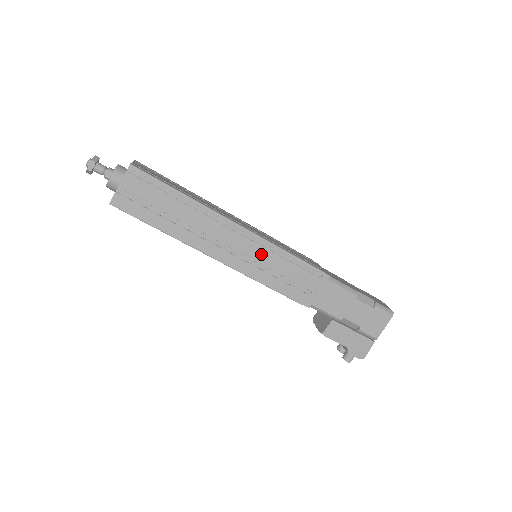
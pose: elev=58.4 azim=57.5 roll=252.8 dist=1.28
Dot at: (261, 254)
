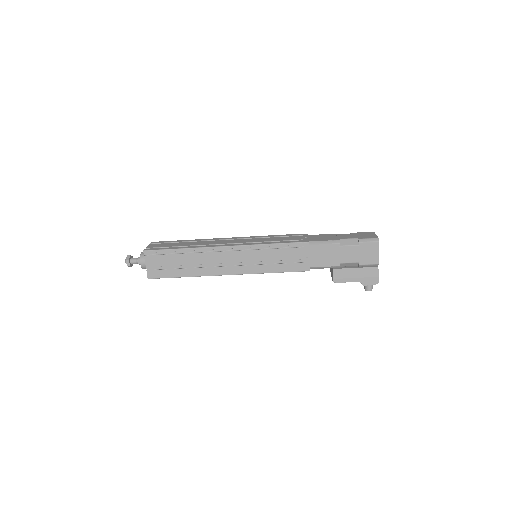
Dot at: (253, 255)
